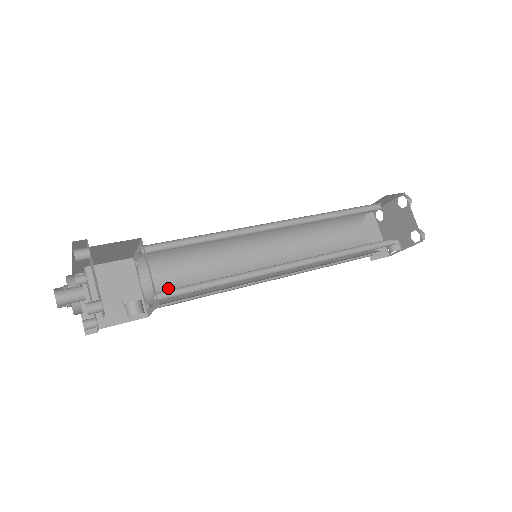
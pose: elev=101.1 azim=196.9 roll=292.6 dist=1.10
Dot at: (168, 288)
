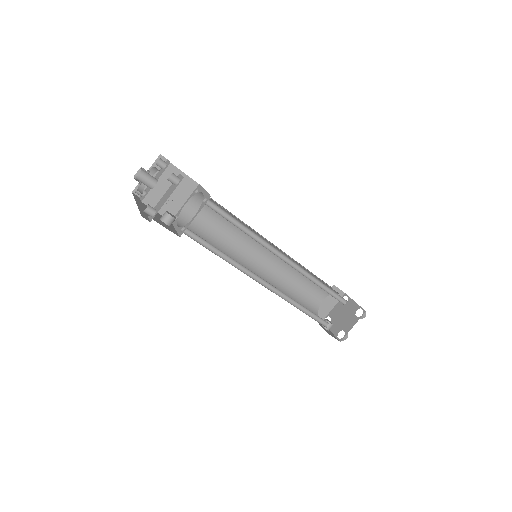
Dot at: (197, 219)
